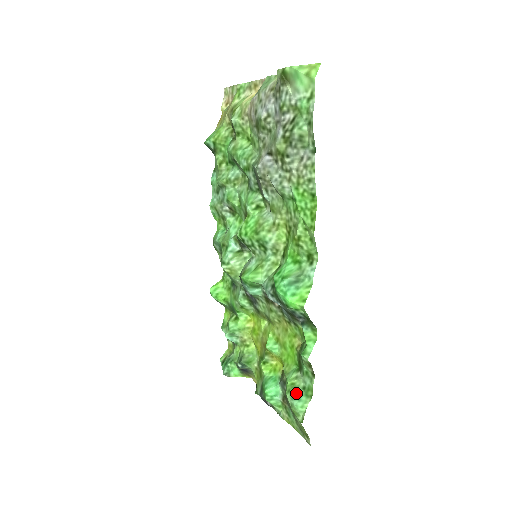
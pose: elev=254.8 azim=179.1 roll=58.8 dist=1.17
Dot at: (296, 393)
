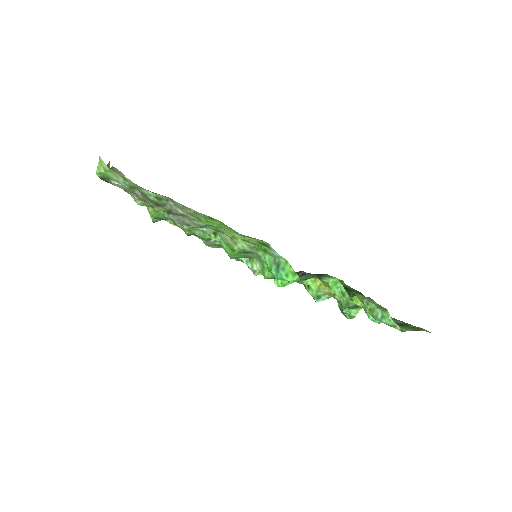
Dot at: (378, 314)
